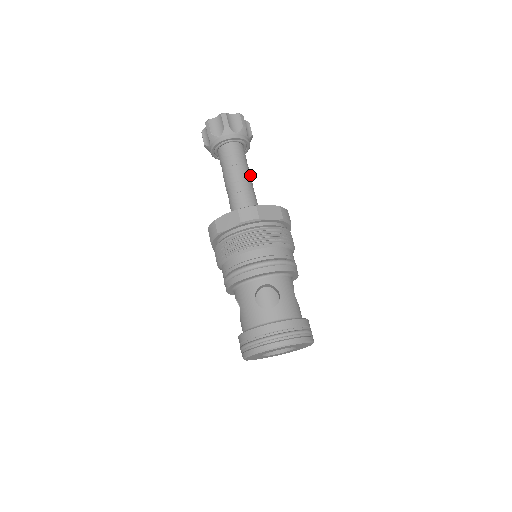
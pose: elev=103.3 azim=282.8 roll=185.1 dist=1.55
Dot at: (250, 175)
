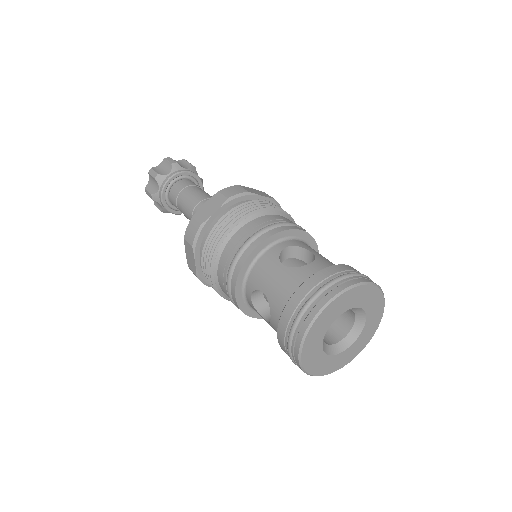
Dot at: occluded
